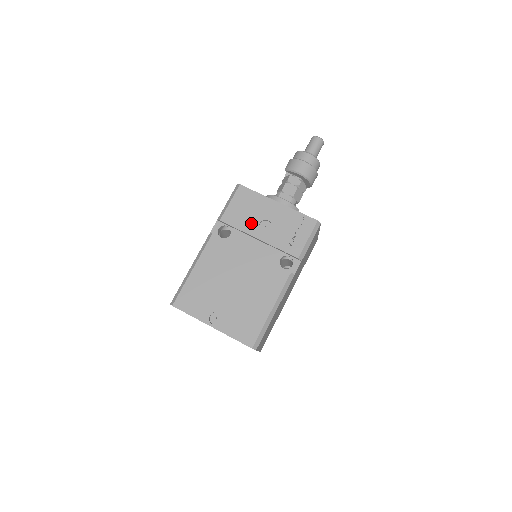
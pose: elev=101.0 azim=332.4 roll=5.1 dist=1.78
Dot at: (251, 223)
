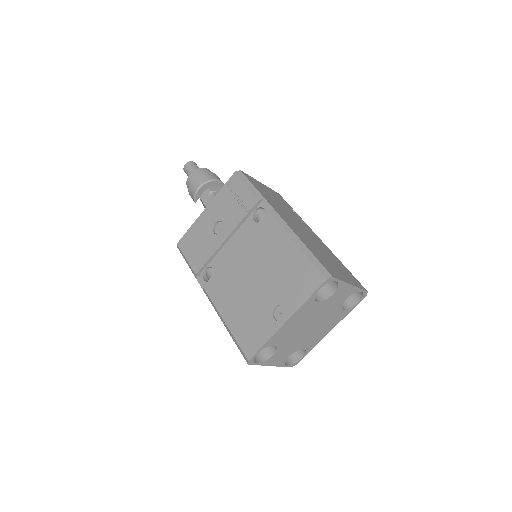
Dot at: (210, 242)
